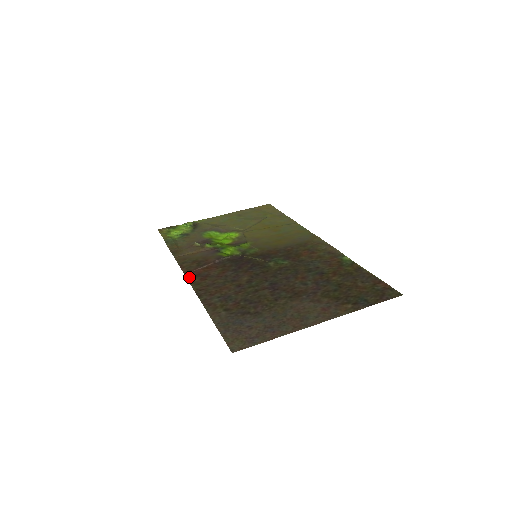
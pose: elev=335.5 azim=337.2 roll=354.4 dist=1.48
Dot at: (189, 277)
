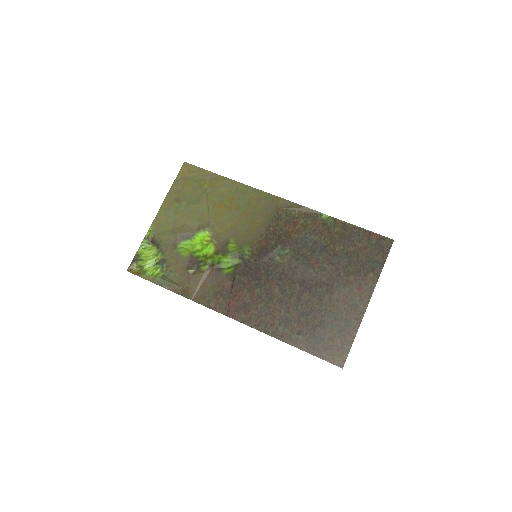
Dot at: (234, 317)
